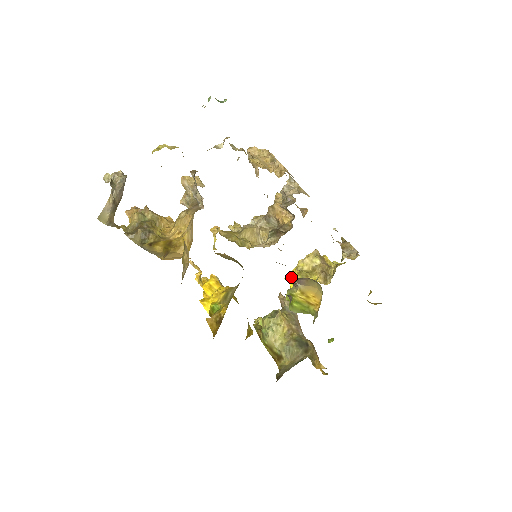
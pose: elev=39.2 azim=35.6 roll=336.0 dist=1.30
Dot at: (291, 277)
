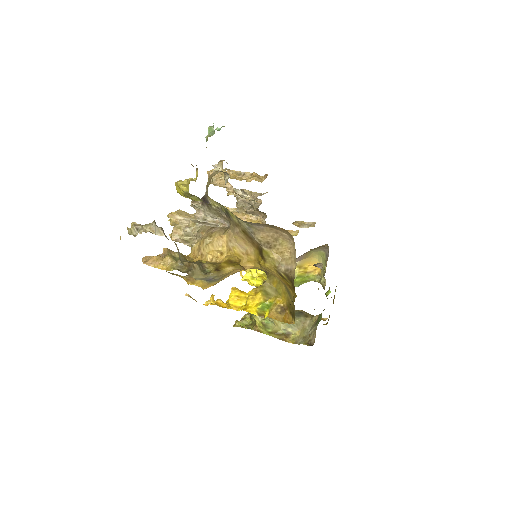
Dot at: (259, 271)
